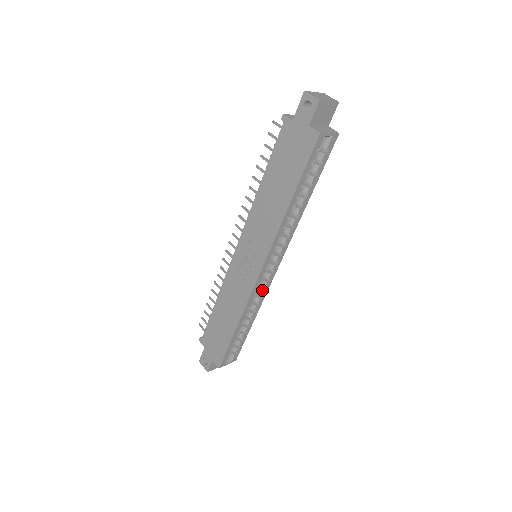
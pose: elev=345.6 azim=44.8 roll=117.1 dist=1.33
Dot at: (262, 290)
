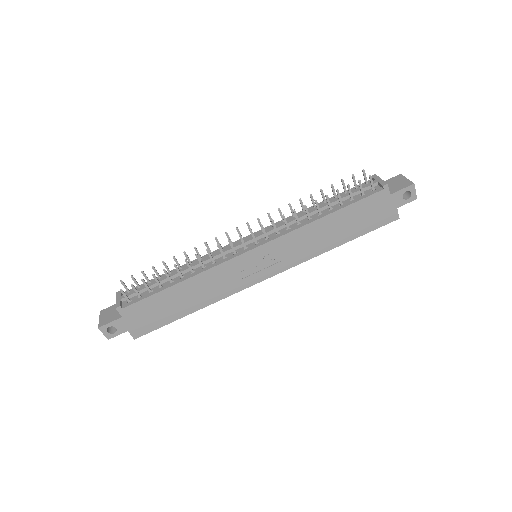
Dot at: occluded
